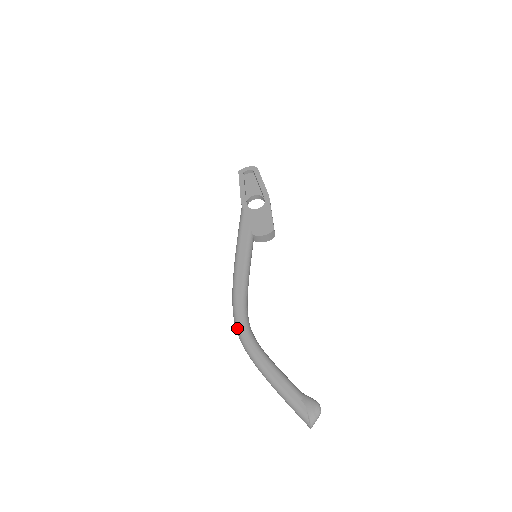
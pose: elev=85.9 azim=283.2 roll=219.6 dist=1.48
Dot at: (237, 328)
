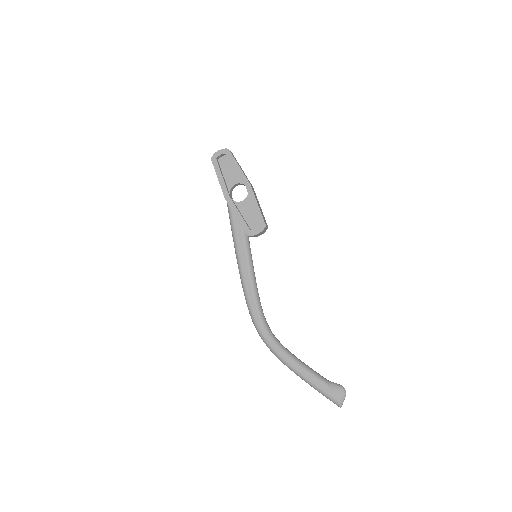
Dot at: (260, 335)
